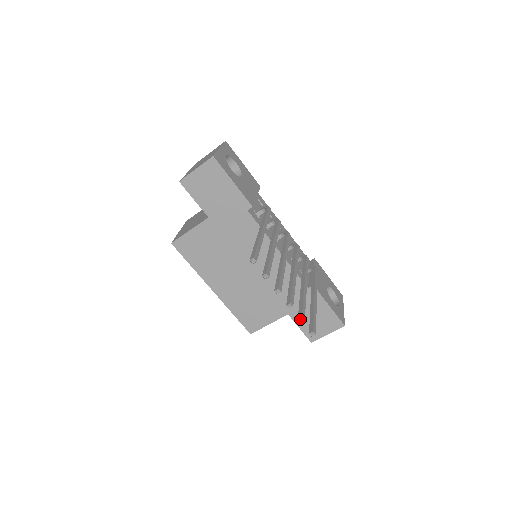
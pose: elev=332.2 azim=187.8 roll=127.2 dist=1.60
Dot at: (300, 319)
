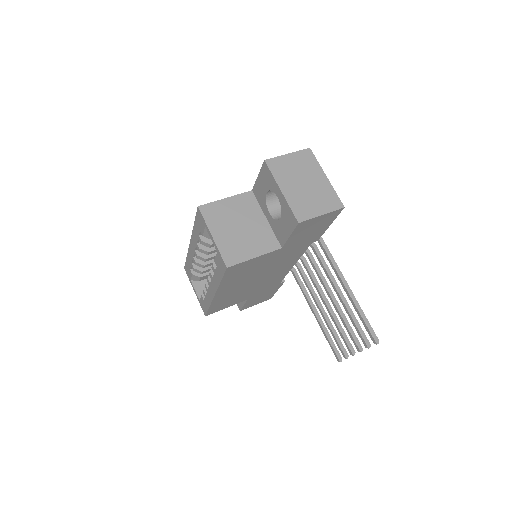
Dot at: occluded
